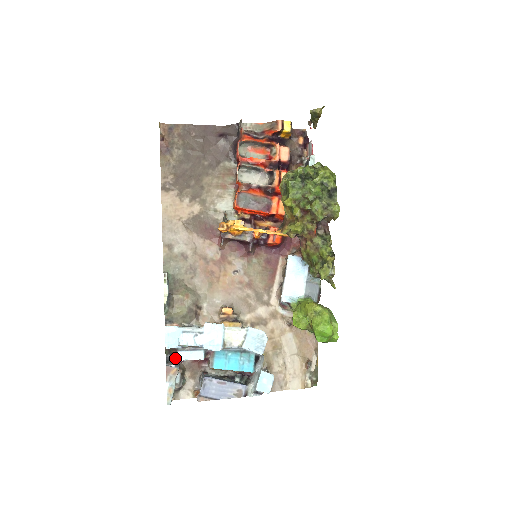
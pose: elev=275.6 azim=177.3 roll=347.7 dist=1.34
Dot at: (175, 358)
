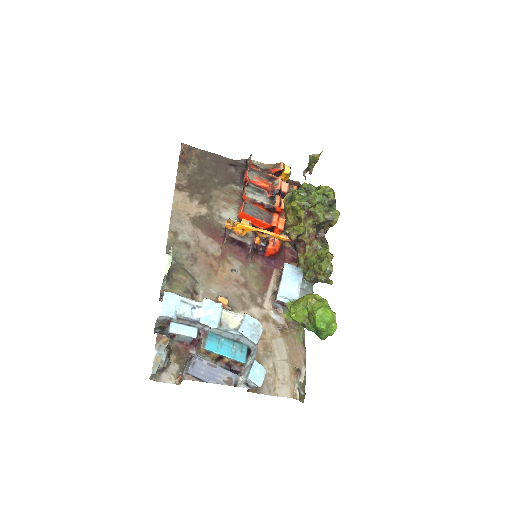
Dot at: (166, 331)
